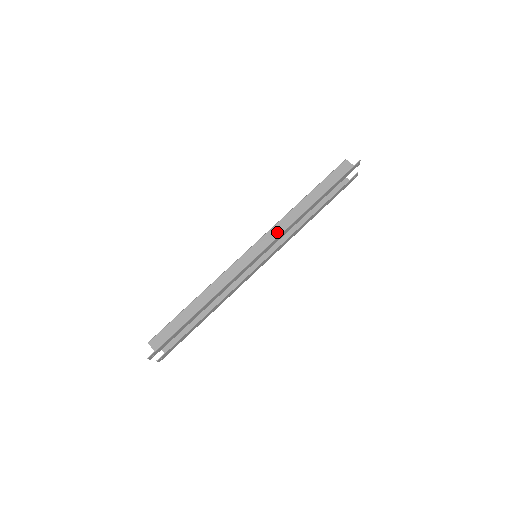
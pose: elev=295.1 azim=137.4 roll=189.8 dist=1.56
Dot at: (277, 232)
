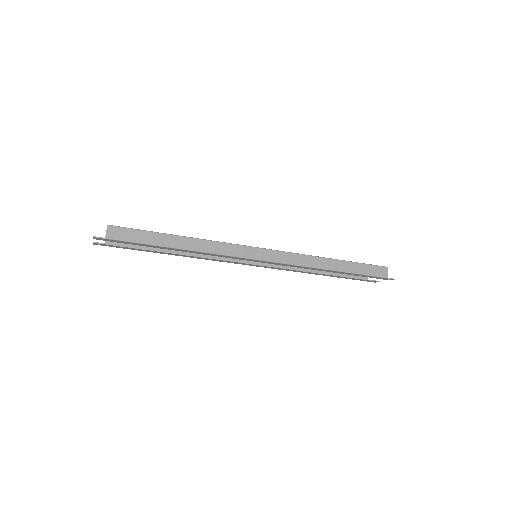
Dot at: (292, 260)
